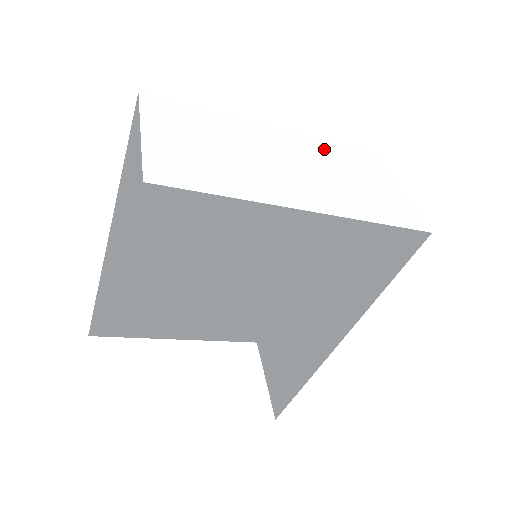
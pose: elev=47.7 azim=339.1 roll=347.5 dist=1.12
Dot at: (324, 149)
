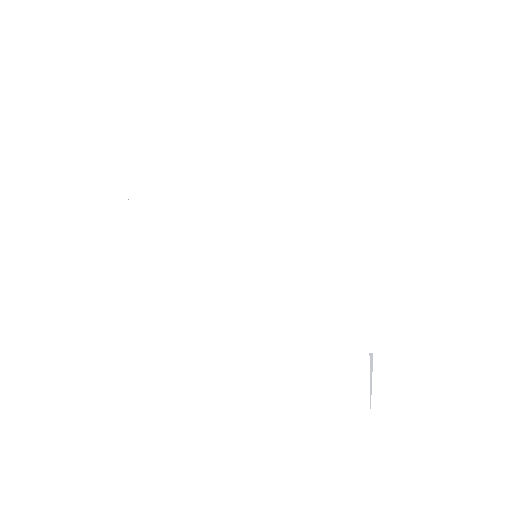
Dot at: occluded
